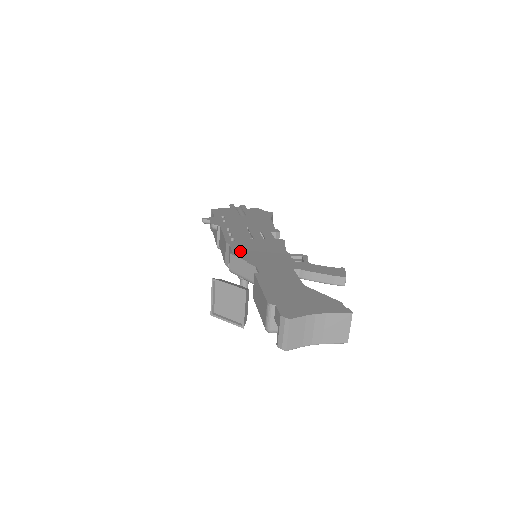
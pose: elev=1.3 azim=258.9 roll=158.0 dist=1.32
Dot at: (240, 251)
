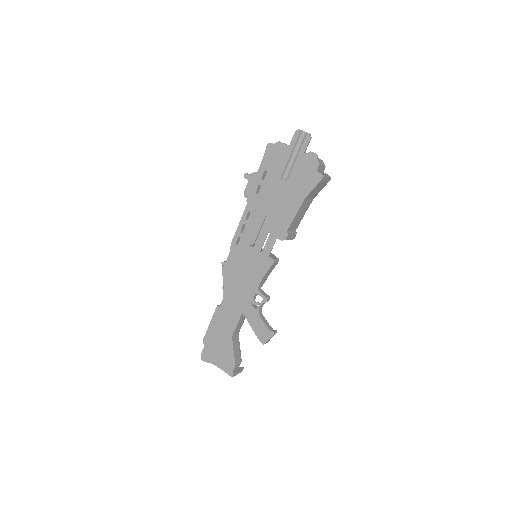
Dot at: (229, 267)
